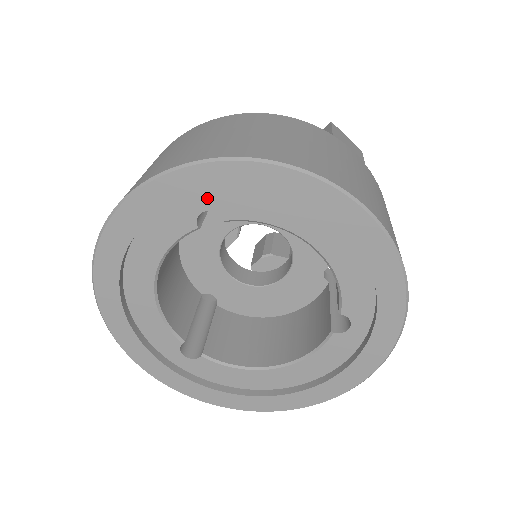
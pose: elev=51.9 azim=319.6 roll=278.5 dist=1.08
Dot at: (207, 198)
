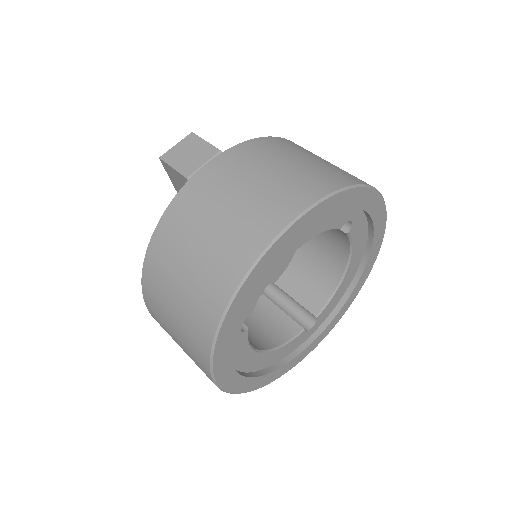
Dot at: occluded
